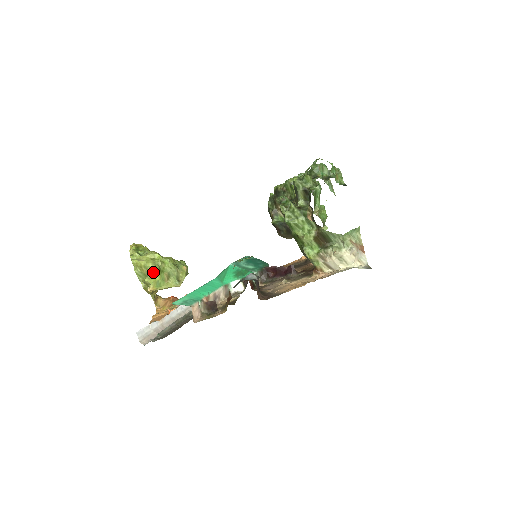
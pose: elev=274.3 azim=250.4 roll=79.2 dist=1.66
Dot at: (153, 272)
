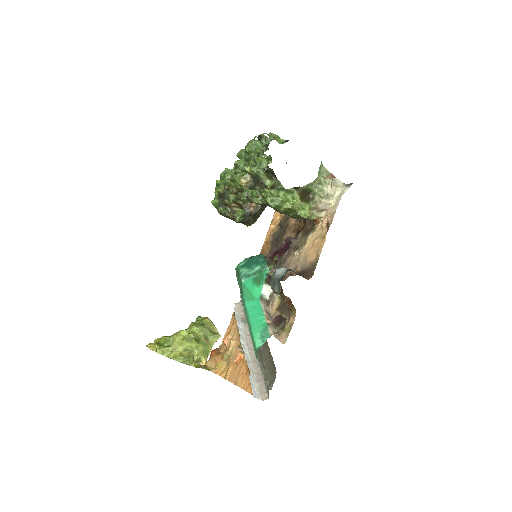
Dot at: (195, 347)
